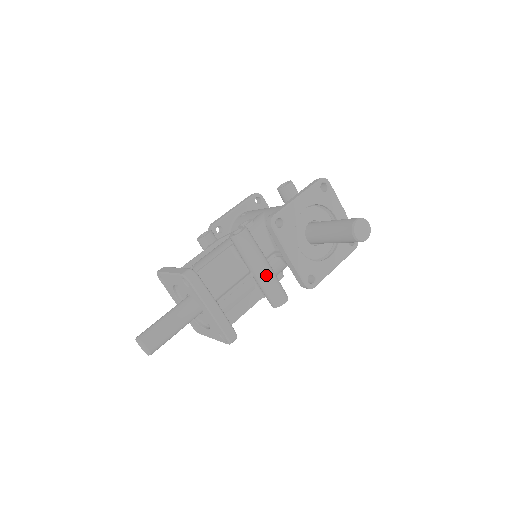
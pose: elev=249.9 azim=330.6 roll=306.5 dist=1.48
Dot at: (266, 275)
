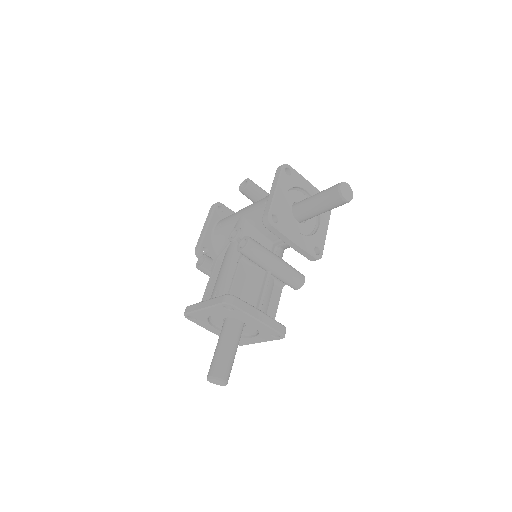
Dot at: (282, 267)
